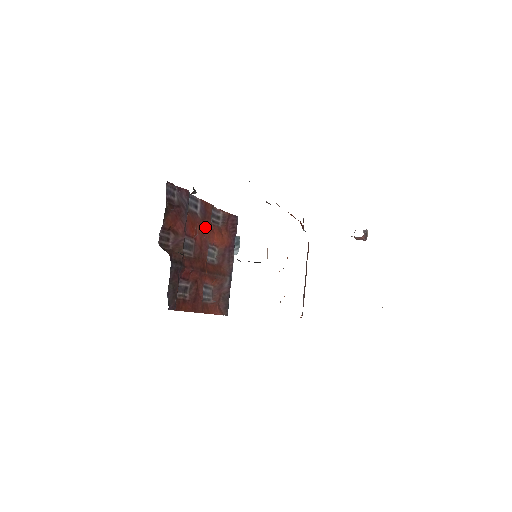
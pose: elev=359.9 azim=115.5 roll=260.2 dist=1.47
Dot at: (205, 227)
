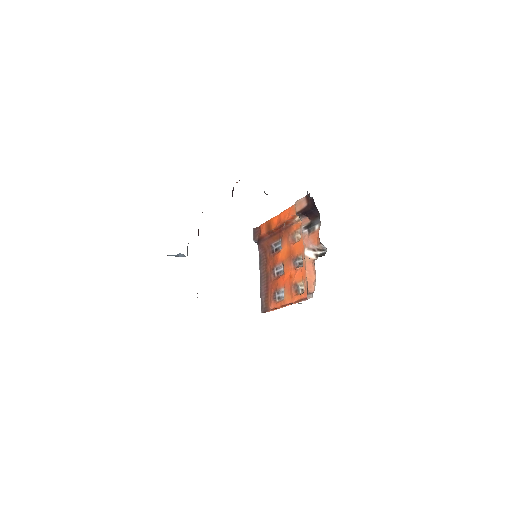
Dot at: occluded
